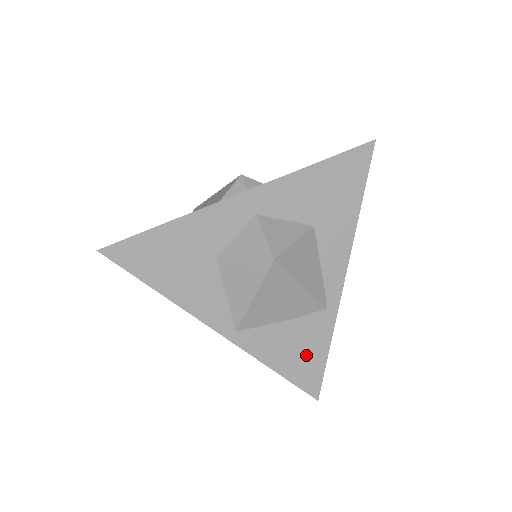
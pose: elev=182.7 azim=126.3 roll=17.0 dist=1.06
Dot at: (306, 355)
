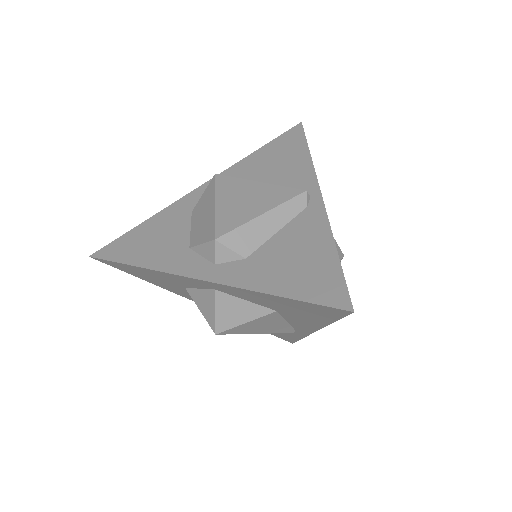
Dot at: (279, 333)
